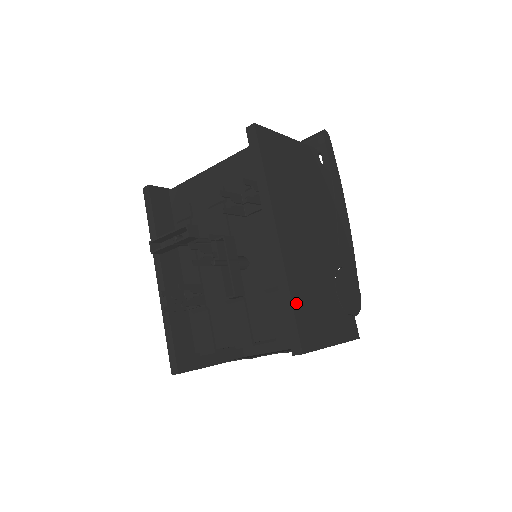
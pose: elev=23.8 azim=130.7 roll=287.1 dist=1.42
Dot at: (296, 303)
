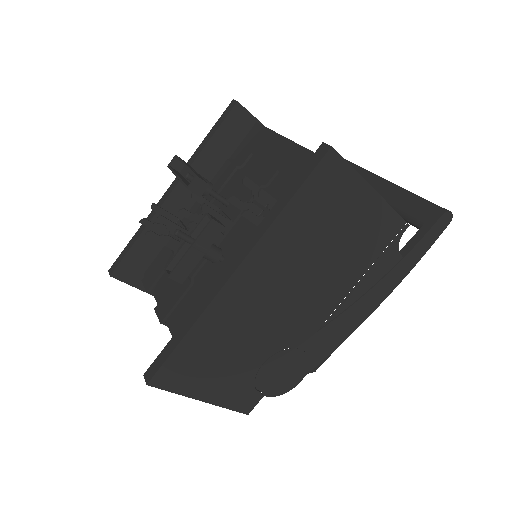
Dot at: (188, 342)
